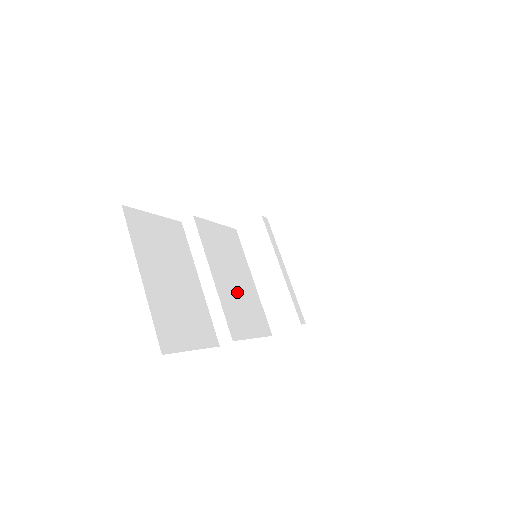
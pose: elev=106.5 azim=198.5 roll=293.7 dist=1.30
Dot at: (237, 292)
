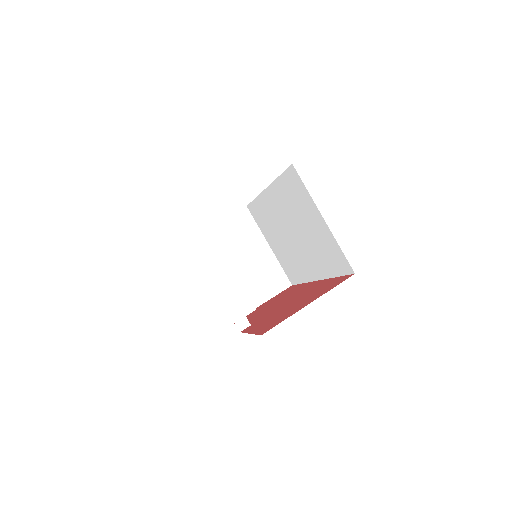
Dot at: occluded
